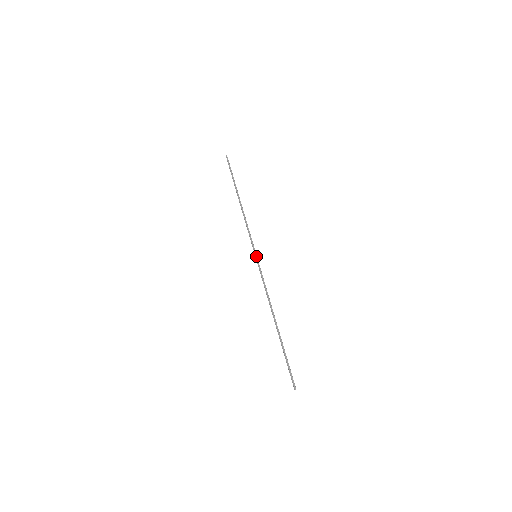
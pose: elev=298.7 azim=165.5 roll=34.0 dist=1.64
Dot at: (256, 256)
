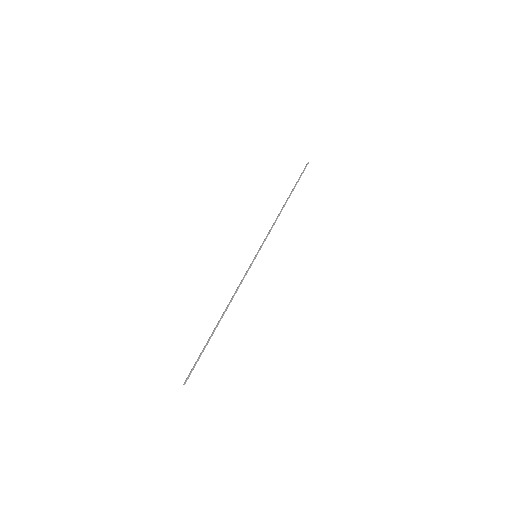
Dot at: (256, 256)
